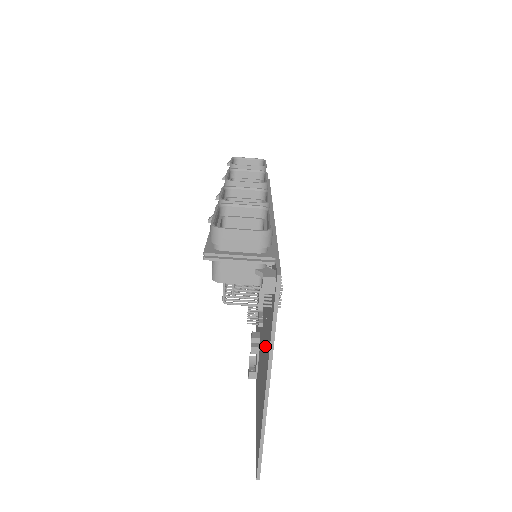
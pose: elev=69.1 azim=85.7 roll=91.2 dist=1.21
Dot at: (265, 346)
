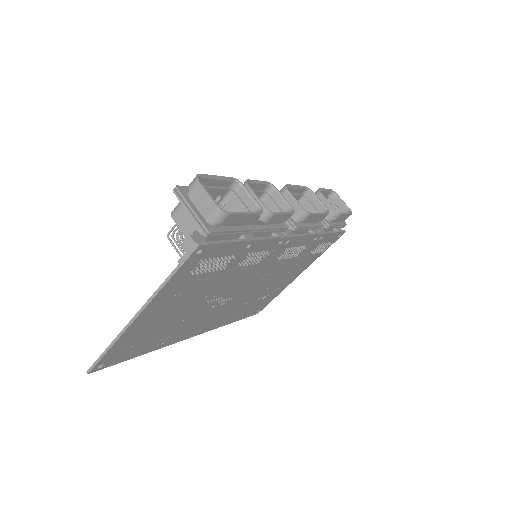
Dot at: occluded
